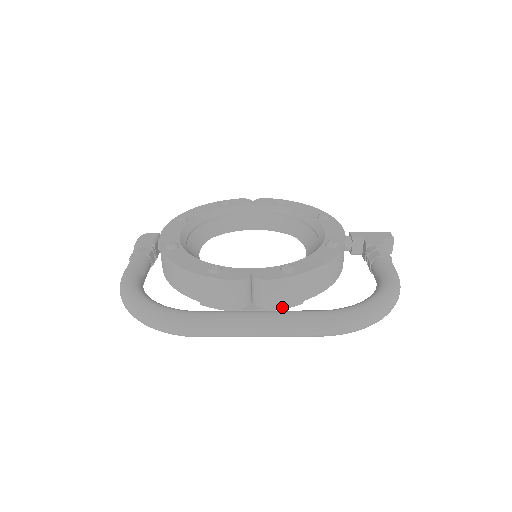
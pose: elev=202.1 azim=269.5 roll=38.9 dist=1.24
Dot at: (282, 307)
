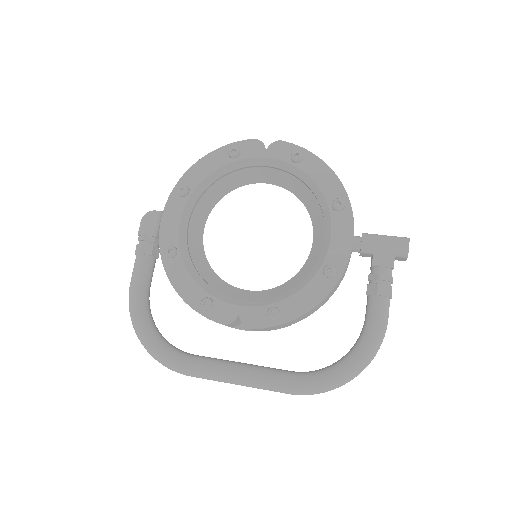
Dot at: occluded
